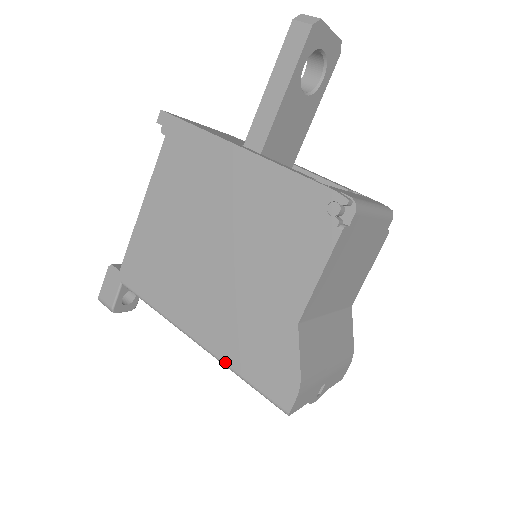
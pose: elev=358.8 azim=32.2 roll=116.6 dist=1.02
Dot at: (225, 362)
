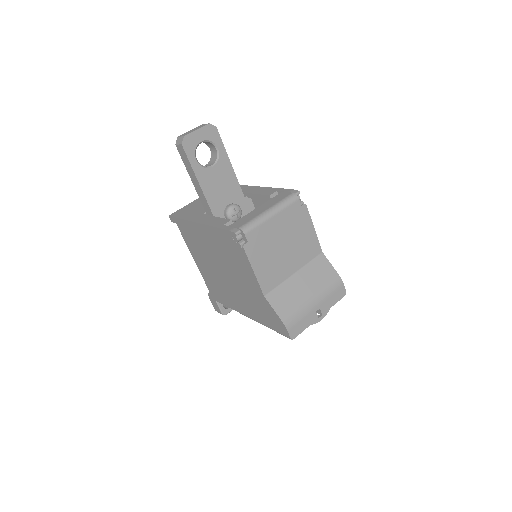
Dot at: (262, 324)
